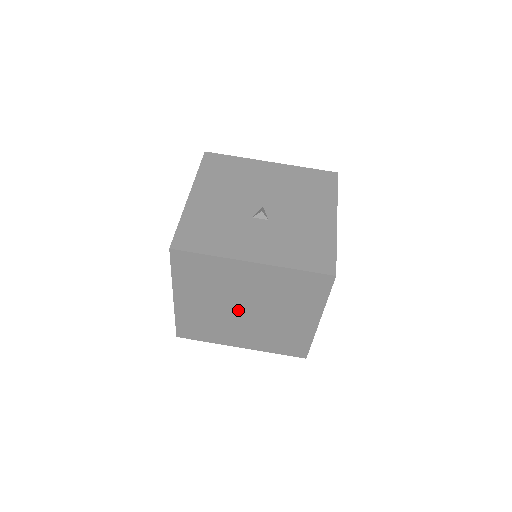
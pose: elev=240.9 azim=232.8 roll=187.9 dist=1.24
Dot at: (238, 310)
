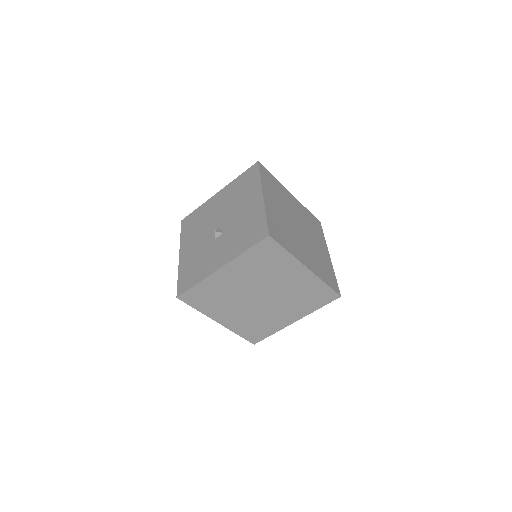
Dot at: (257, 301)
